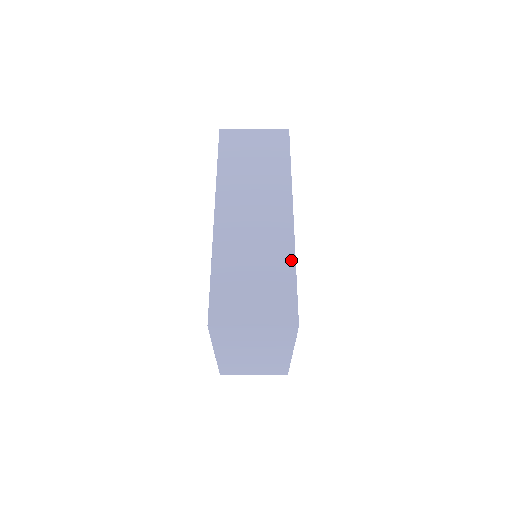
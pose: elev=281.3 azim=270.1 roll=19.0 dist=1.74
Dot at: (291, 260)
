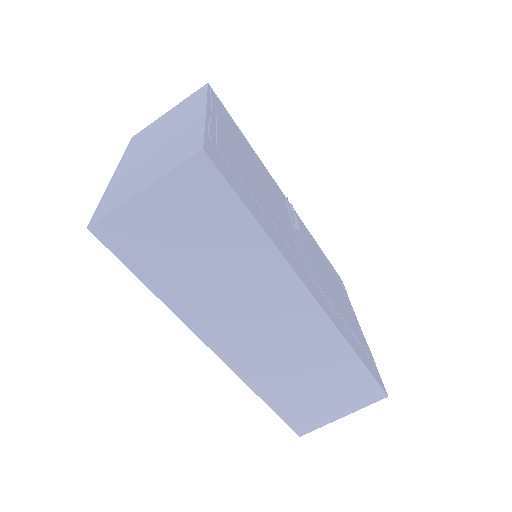
Dot at: (346, 350)
